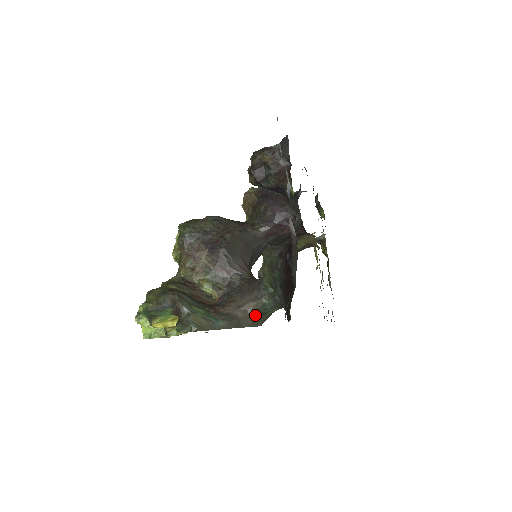
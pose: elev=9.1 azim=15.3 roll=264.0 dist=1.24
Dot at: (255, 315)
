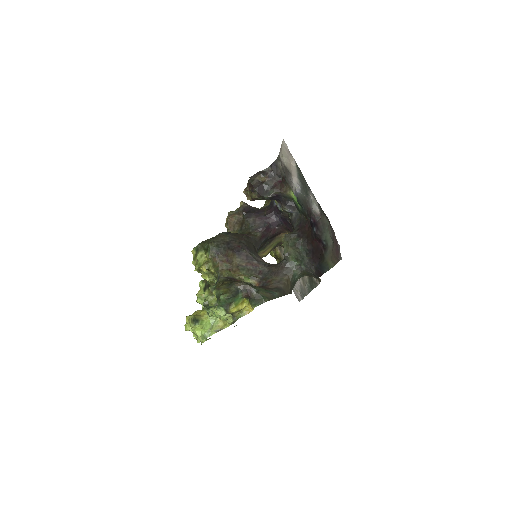
Dot at: (290, 285)
